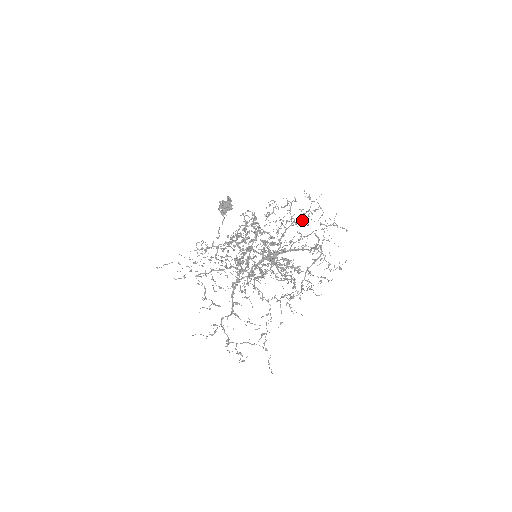
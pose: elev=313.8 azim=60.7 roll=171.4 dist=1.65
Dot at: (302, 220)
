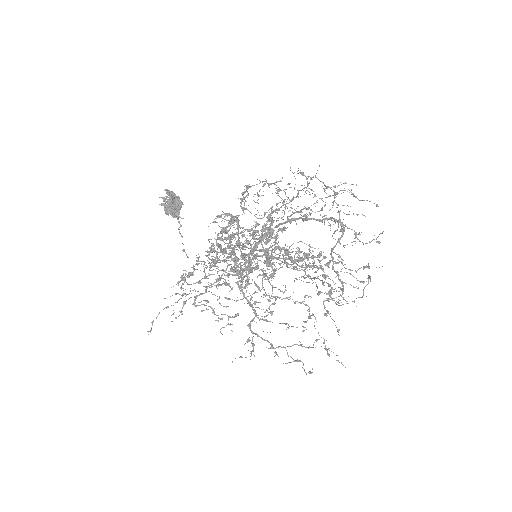
Dot at: (291, 187)
